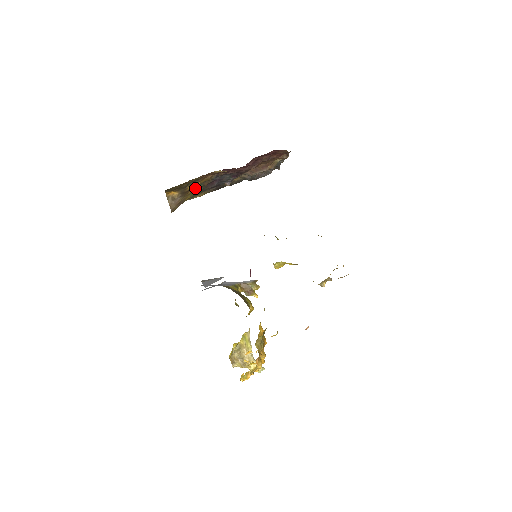
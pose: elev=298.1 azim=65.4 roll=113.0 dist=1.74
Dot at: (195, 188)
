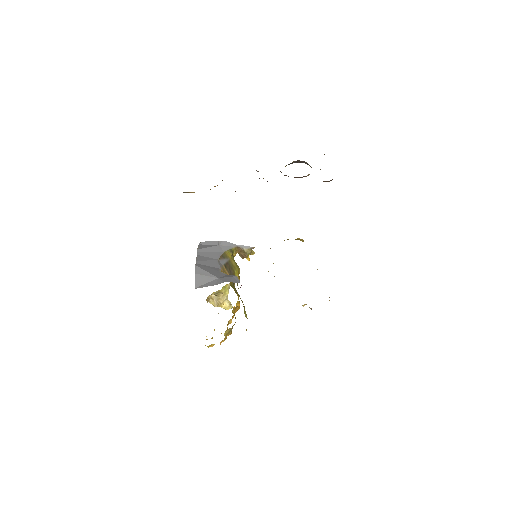
Dot at: occluded
